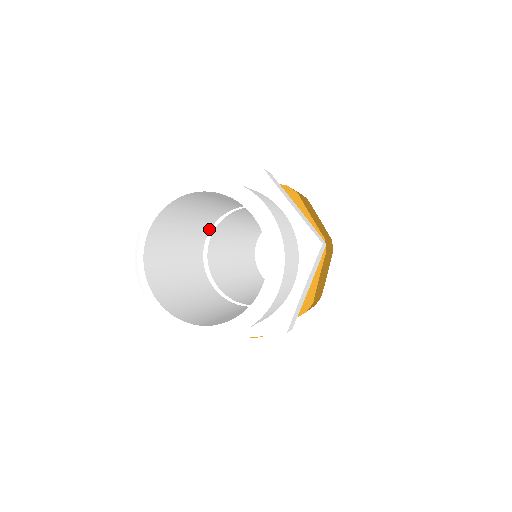
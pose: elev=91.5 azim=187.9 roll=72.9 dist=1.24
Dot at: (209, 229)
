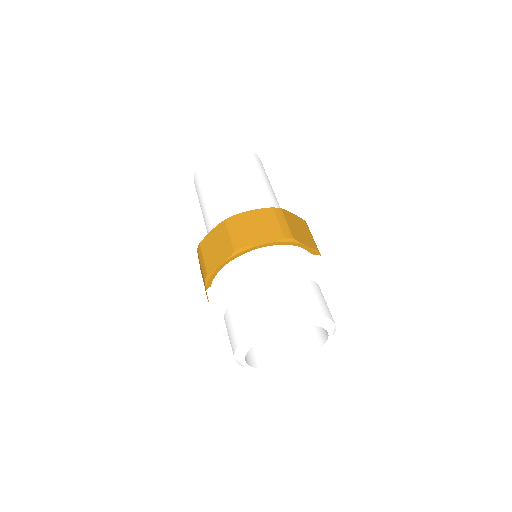
Dot at: occluded
